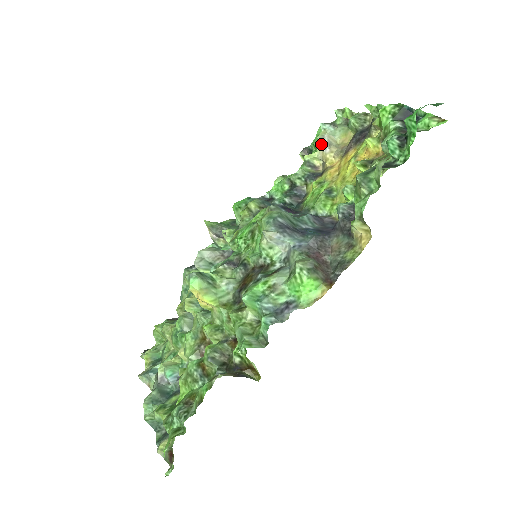
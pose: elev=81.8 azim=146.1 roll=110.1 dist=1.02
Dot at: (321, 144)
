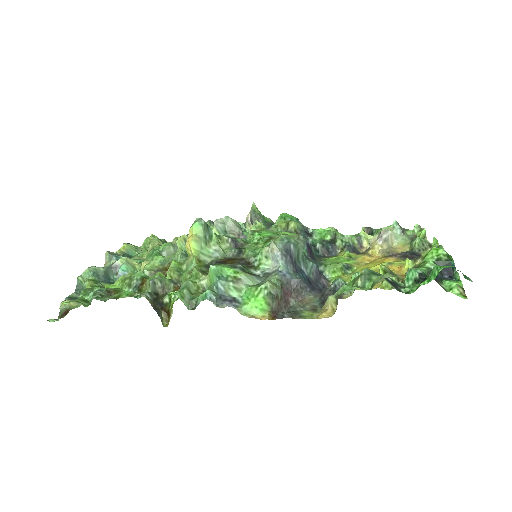
Dot at: (380, 234)
